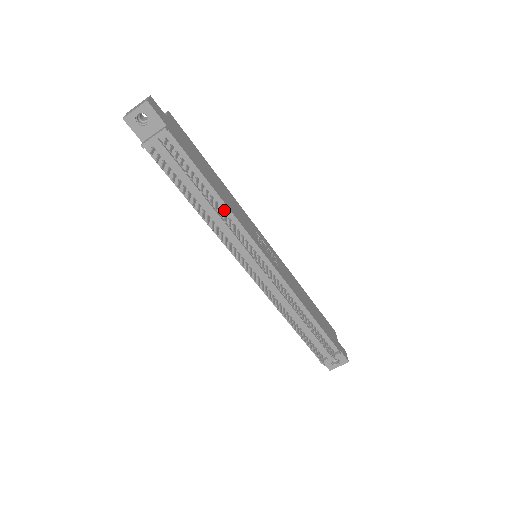
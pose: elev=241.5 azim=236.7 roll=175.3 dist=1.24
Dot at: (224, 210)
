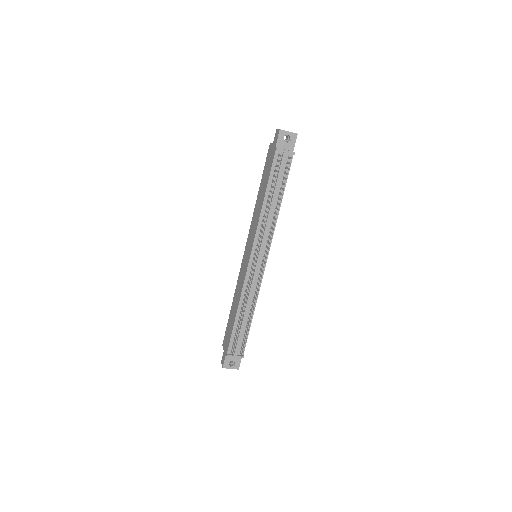
Dot at: (275, 215)
